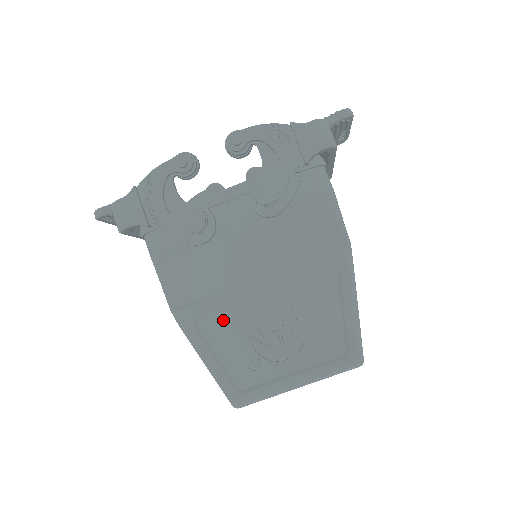
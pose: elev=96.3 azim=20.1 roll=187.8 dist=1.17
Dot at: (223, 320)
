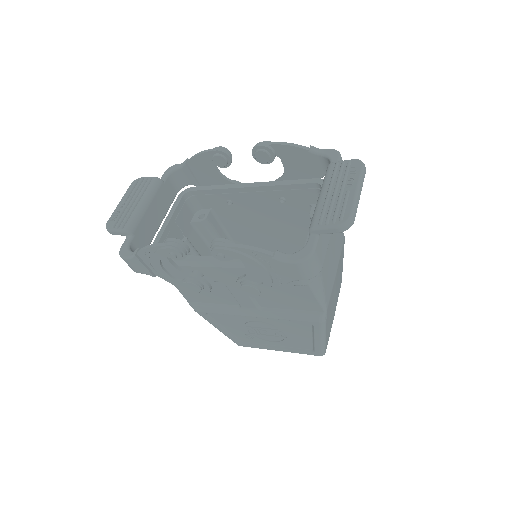
Dot at: (226, 317)
